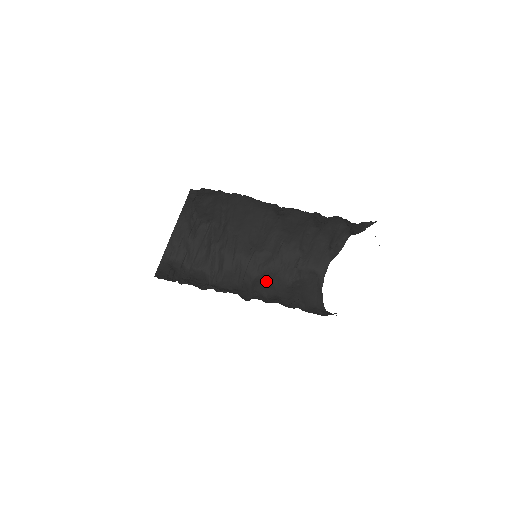
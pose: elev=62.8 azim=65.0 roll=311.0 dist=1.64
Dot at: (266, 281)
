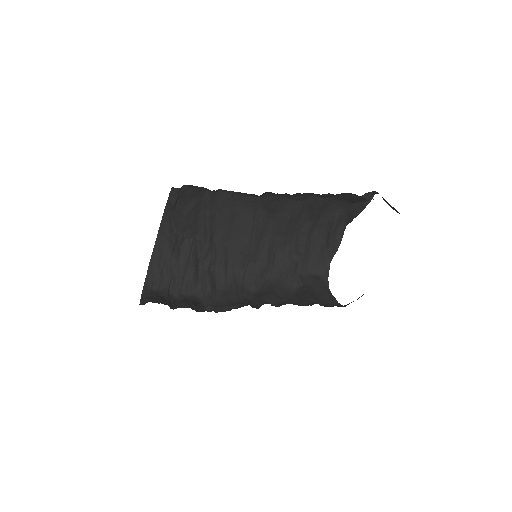
Dot at: (268, 292)
